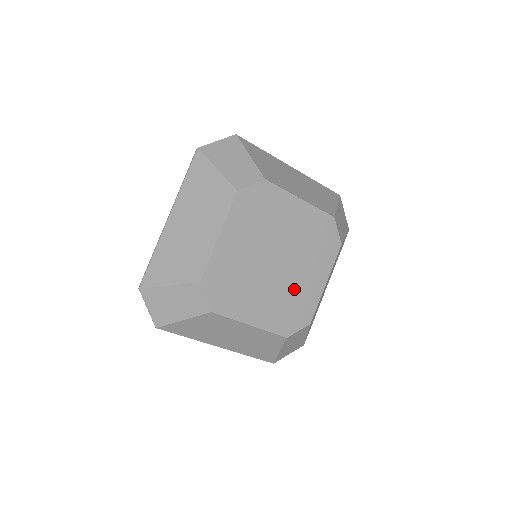
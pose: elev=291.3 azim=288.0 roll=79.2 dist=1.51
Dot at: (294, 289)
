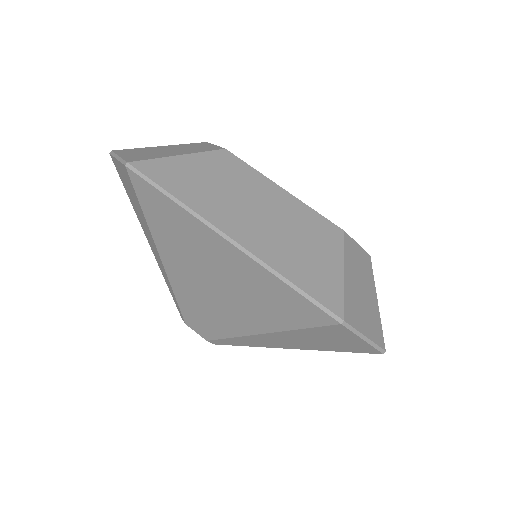
Dot at: occluded
